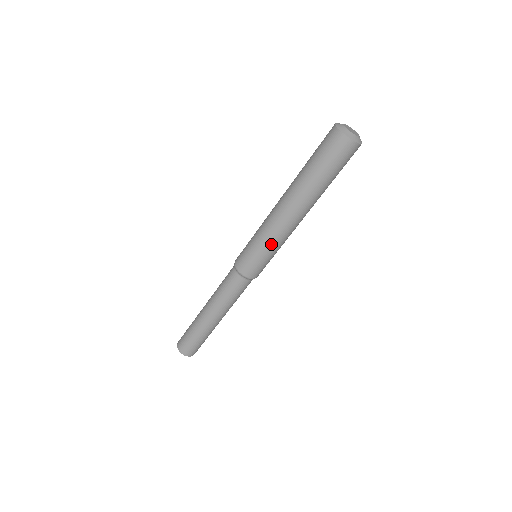
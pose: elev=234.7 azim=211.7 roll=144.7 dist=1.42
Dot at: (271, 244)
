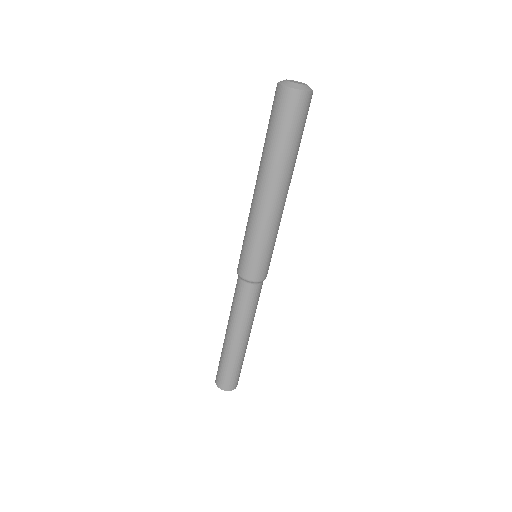
Dot at: (274, 235)
